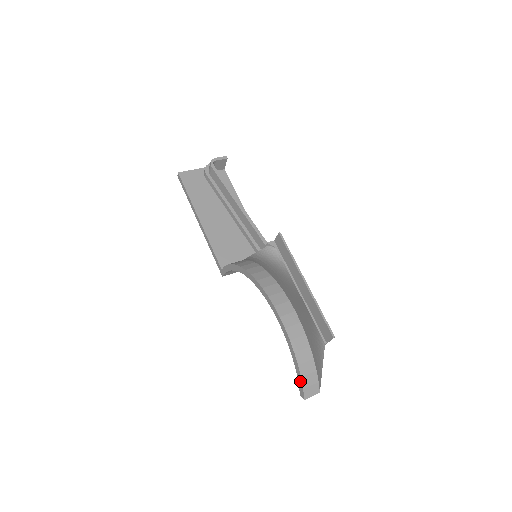
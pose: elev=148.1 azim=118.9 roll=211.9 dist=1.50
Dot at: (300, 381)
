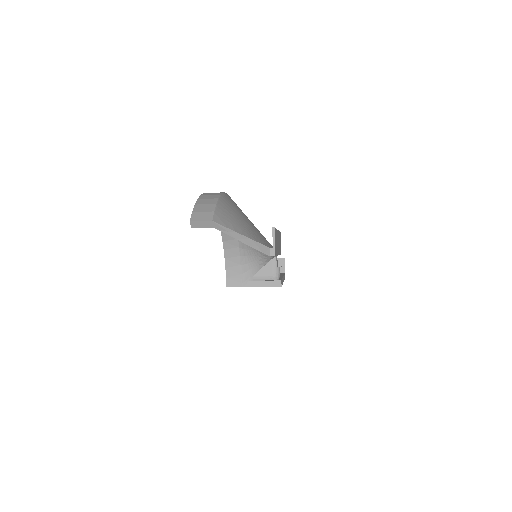
Dot at: (194, 210)
